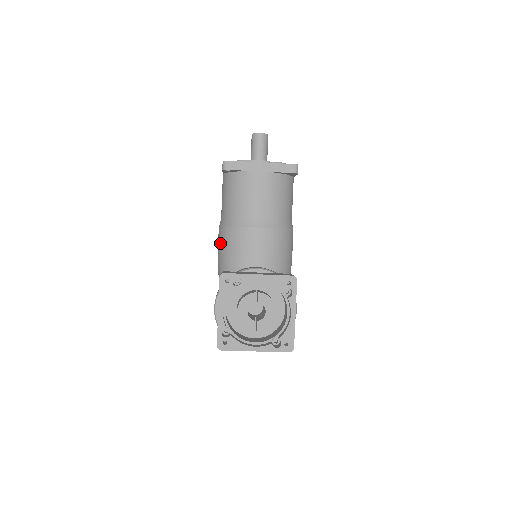
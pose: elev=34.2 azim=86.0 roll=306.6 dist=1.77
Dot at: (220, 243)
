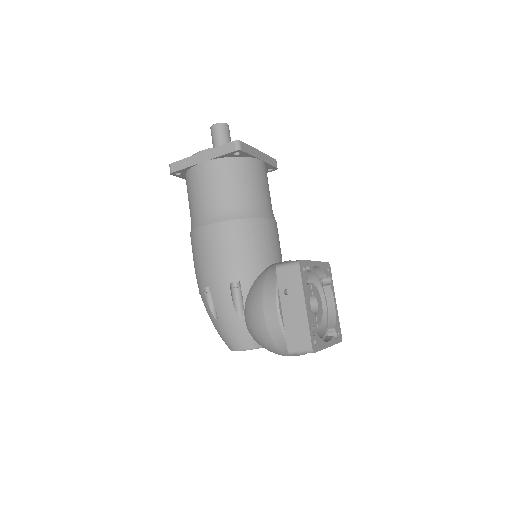
Dot at: (228, 241)
